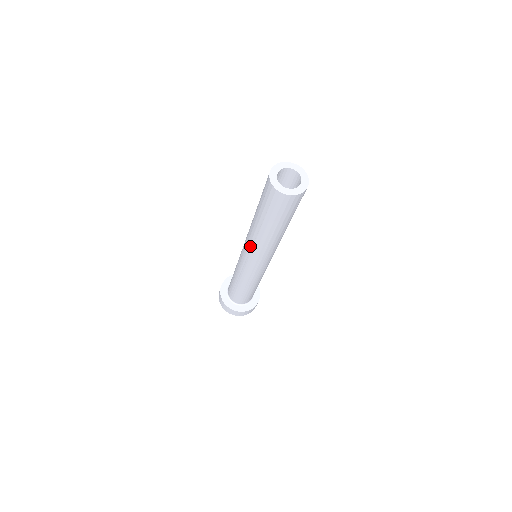
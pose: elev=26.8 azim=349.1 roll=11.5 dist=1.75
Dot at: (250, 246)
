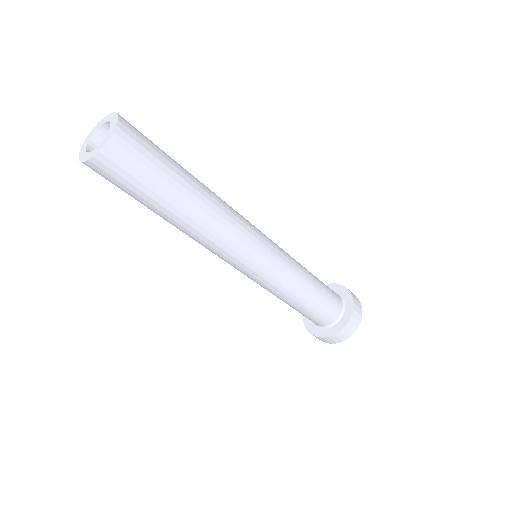
Dot at: (218, 251)
